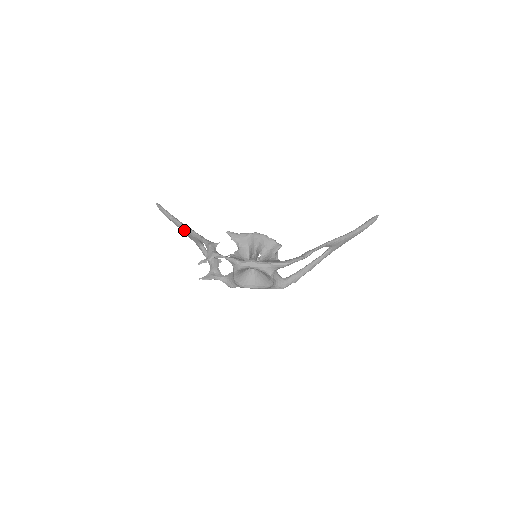
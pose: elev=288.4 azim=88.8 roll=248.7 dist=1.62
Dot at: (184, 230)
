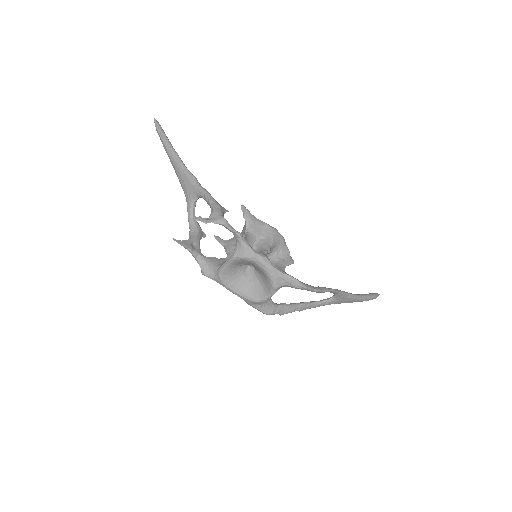
Dot at: (181, 170)
